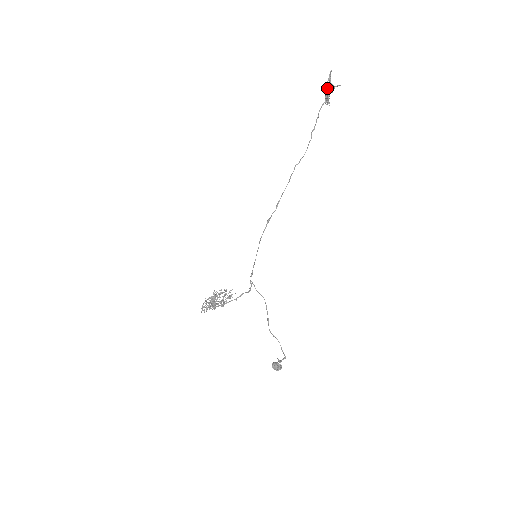
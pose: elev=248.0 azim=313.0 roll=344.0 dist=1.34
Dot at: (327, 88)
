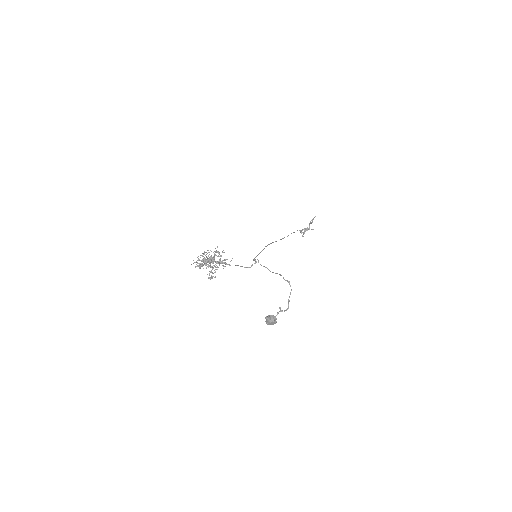
Dot at: (303, 229)
